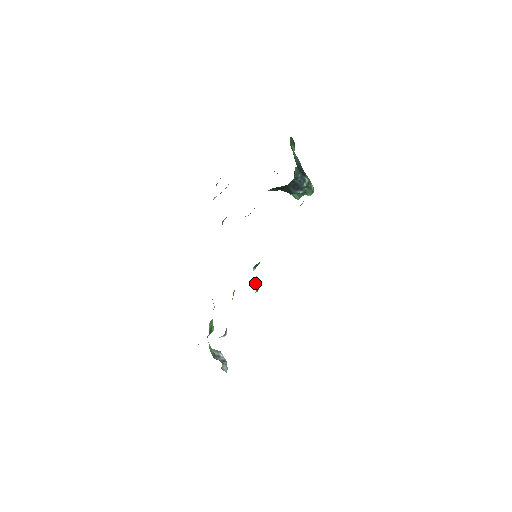
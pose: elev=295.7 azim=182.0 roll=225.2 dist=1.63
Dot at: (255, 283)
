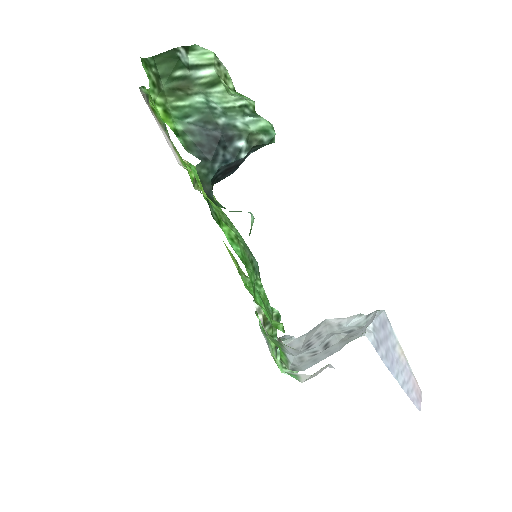
Dot at: (266, 327)
